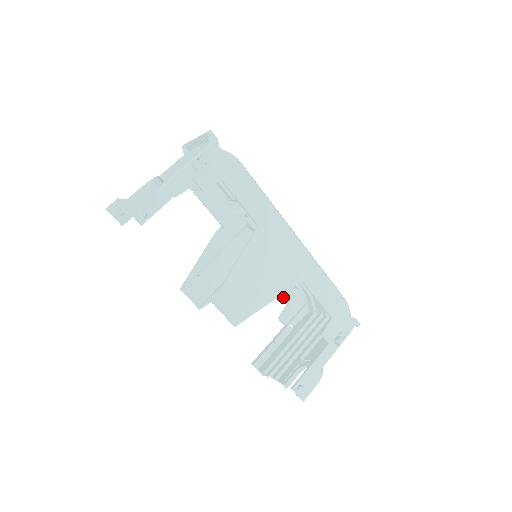
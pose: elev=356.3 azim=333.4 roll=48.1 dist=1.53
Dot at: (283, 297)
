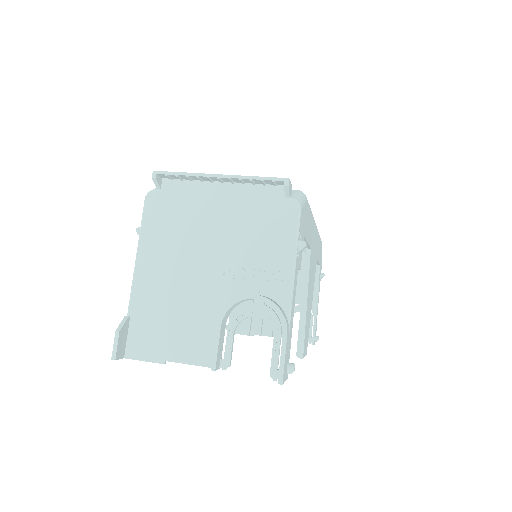
Dot at: occluded
